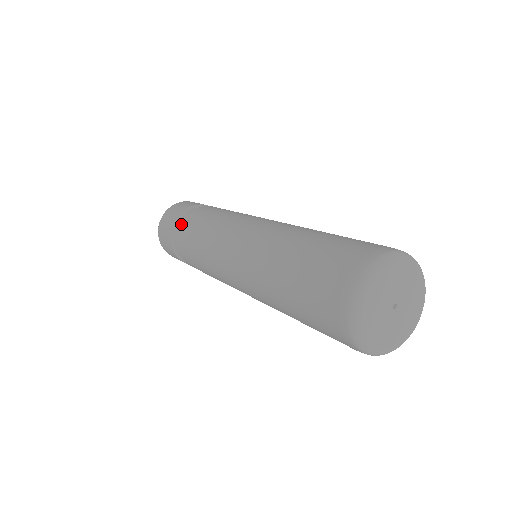
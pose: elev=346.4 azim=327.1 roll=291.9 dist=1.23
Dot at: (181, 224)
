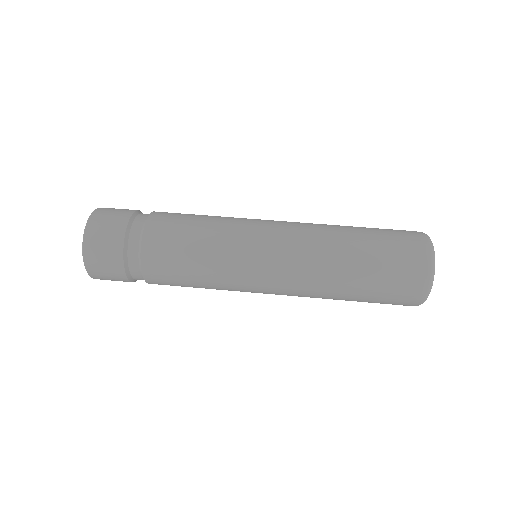
Dot at: (145, 245)
